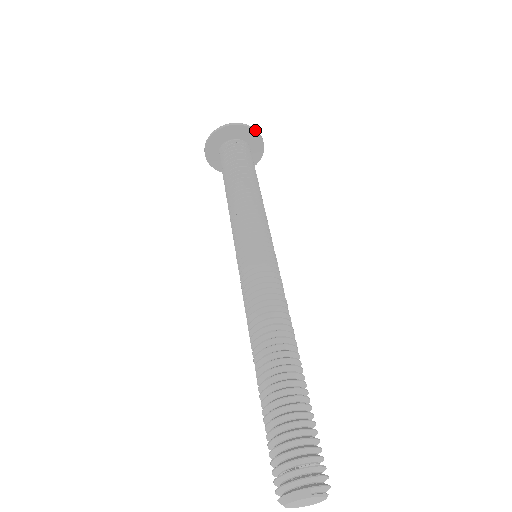
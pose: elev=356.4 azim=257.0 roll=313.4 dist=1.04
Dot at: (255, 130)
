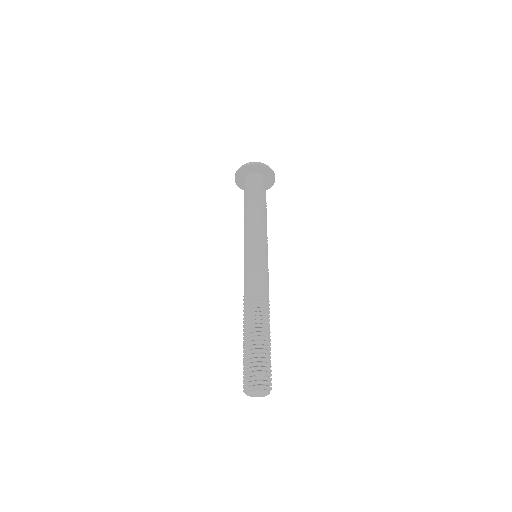
Dot at: (270, 168)
